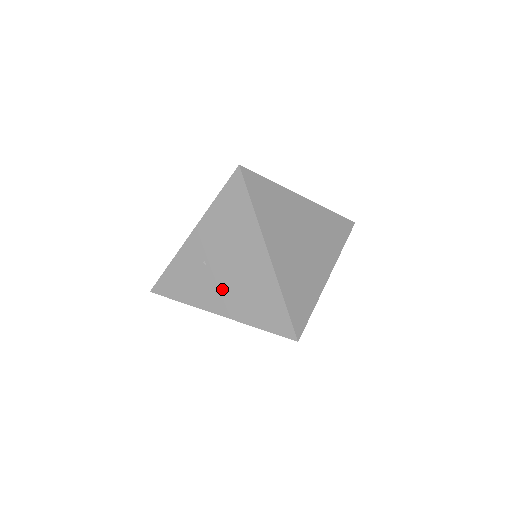
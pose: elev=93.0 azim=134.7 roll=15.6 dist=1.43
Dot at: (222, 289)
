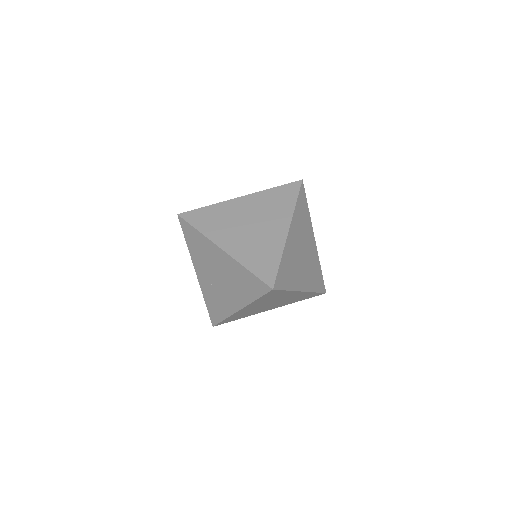
Dot at: (227, 292)
